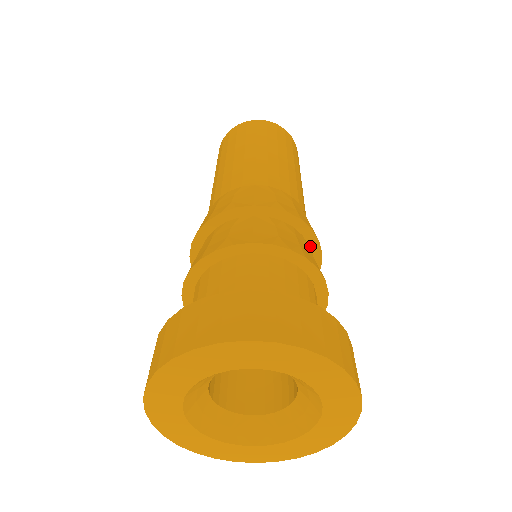
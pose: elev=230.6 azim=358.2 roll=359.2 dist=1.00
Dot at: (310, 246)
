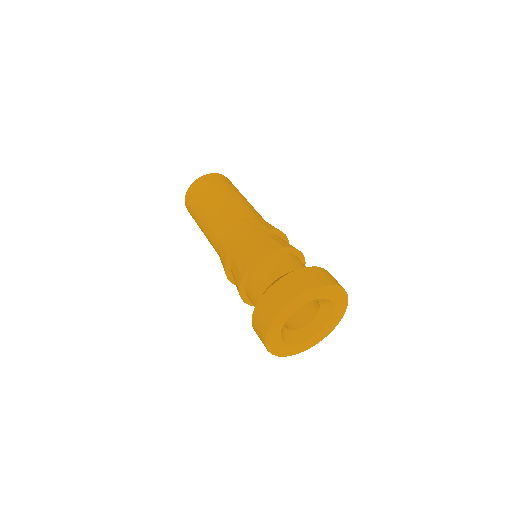
Dot at: occluded
